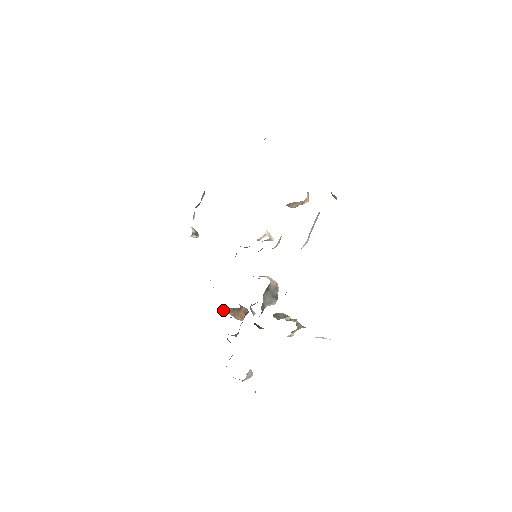
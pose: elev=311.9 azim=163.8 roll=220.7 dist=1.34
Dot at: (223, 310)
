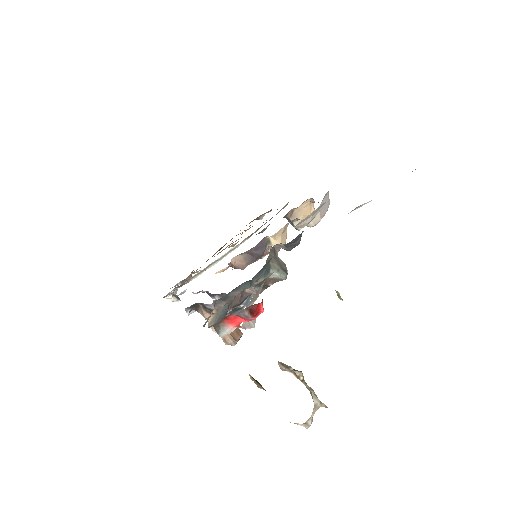
Dot at: occluded
